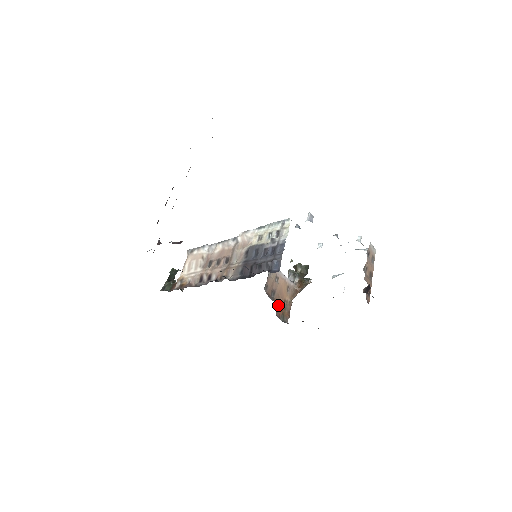
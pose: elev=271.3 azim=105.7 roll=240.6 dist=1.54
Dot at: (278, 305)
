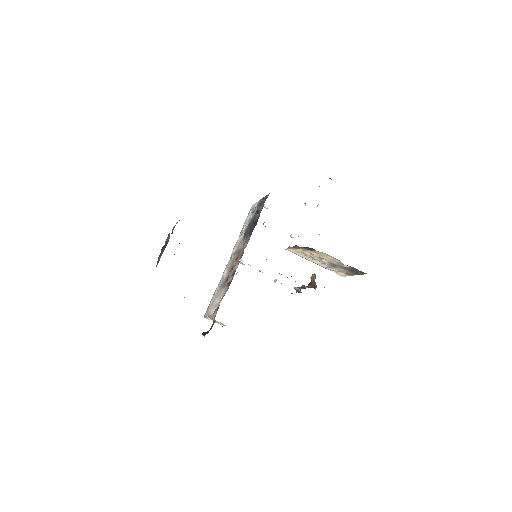
Dot at: occluded
